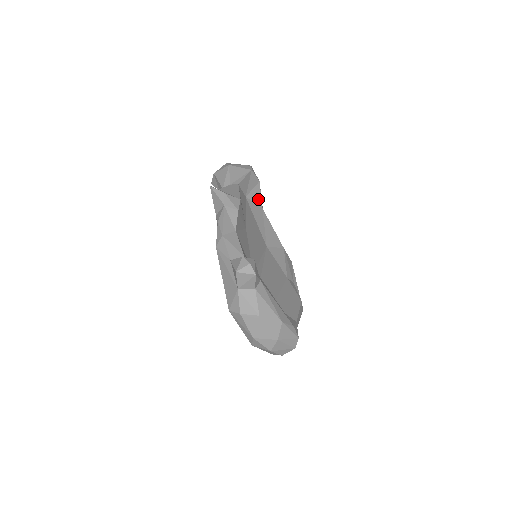
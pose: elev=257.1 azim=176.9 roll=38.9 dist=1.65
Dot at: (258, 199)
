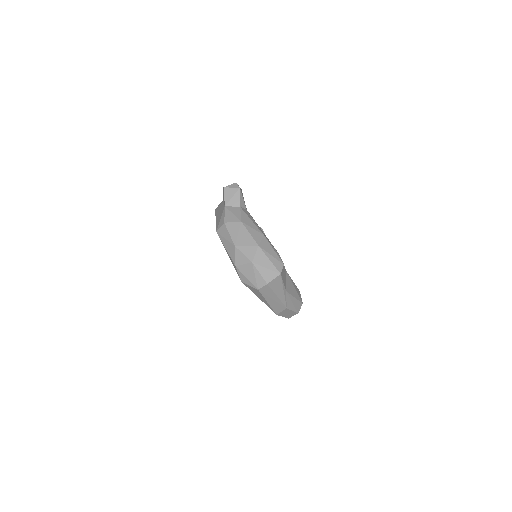
Dot at: occluded
